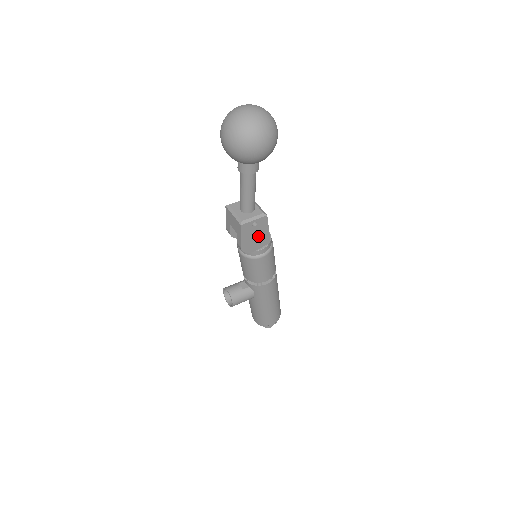
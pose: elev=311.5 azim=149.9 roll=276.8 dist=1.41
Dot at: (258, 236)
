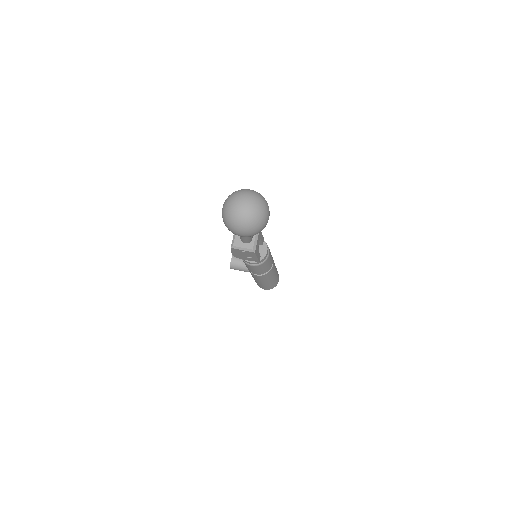
Dot at: (248, 256)
